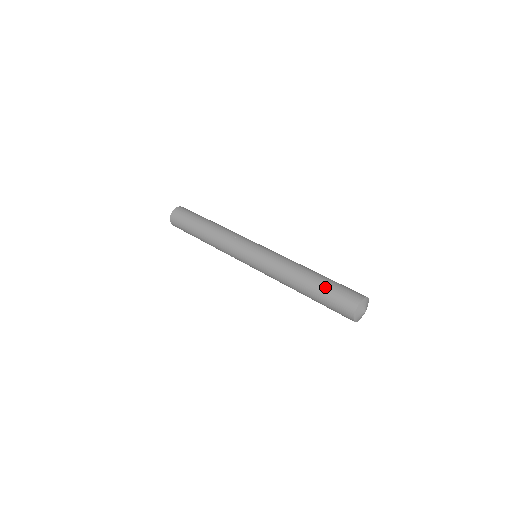
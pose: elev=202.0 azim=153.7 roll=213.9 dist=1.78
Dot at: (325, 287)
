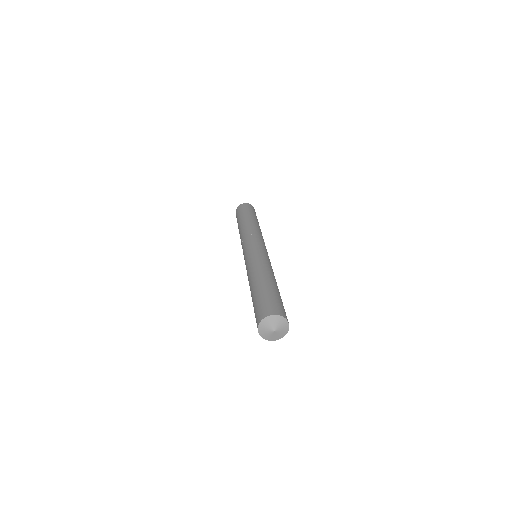
Dot at: (255, 297)
